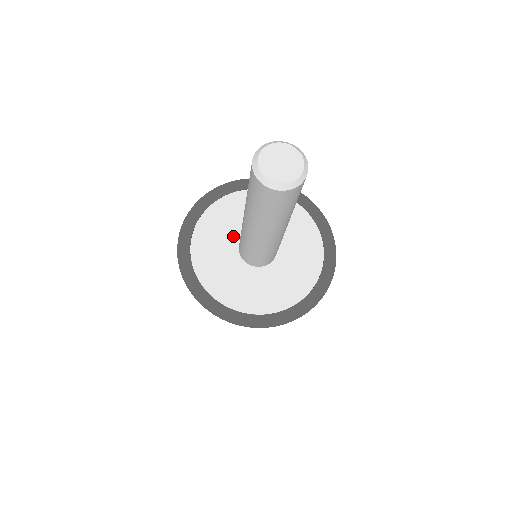
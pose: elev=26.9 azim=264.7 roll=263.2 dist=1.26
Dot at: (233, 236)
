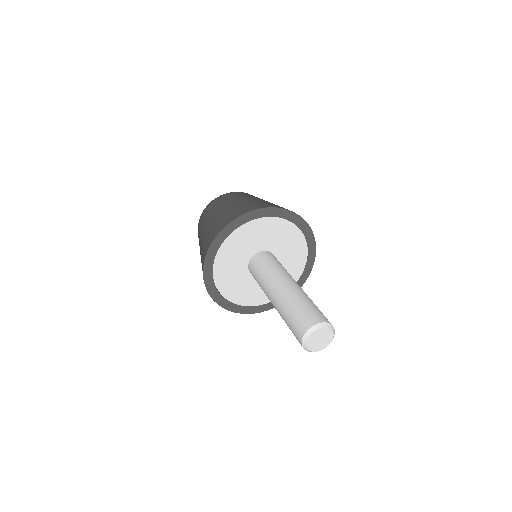
Dot at: (258, 246)
